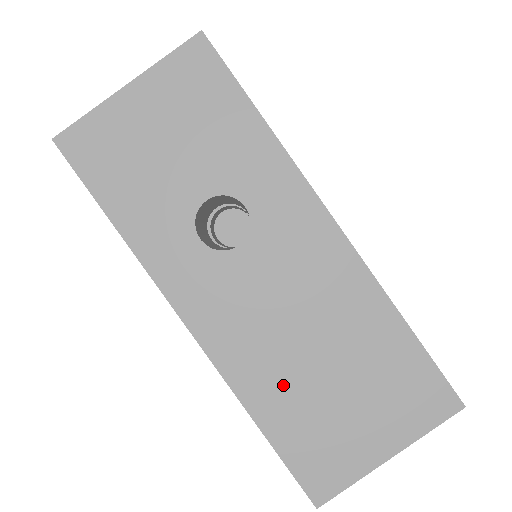
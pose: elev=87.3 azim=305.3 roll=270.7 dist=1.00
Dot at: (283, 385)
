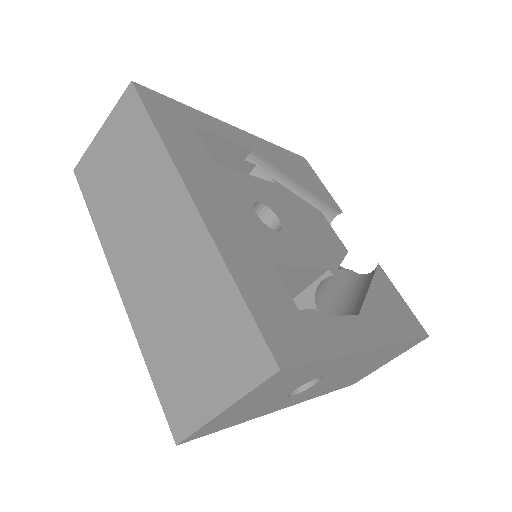
Dot at: occluded
